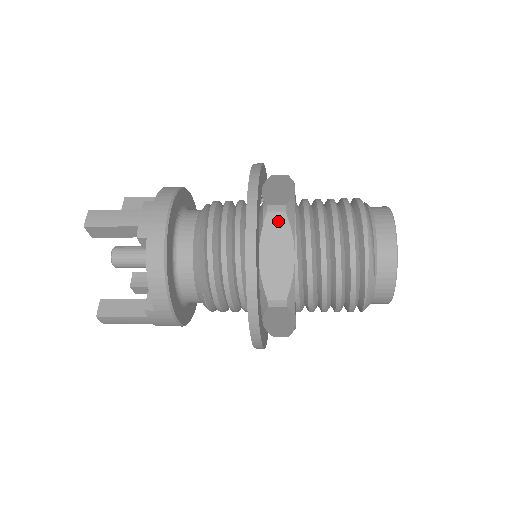
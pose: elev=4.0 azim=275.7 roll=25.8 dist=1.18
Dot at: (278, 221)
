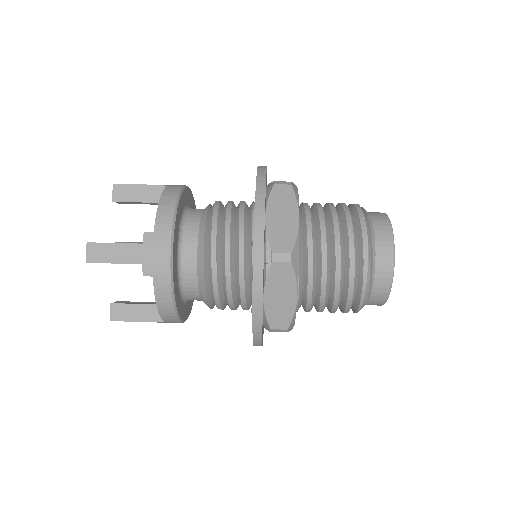
Dot at: (283, 269)
